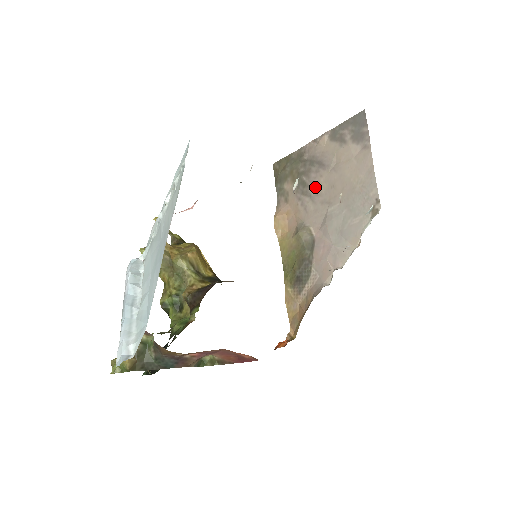
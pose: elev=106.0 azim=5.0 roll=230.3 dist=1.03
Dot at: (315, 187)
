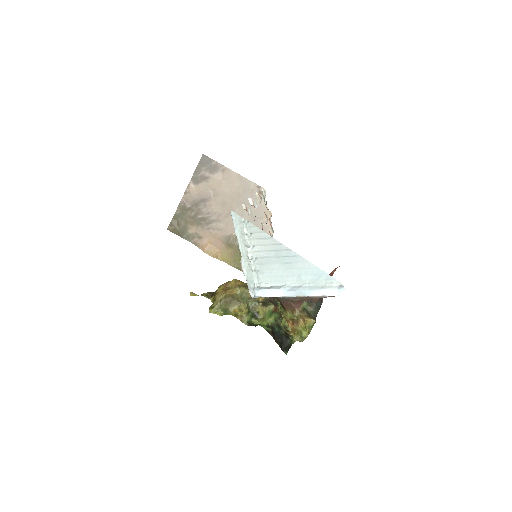
Dot at: (213, 214)
